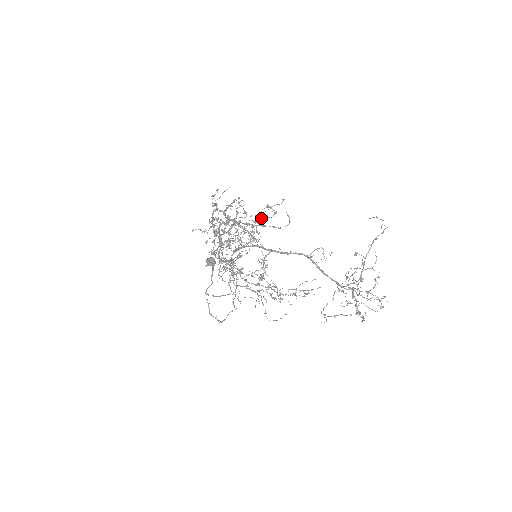
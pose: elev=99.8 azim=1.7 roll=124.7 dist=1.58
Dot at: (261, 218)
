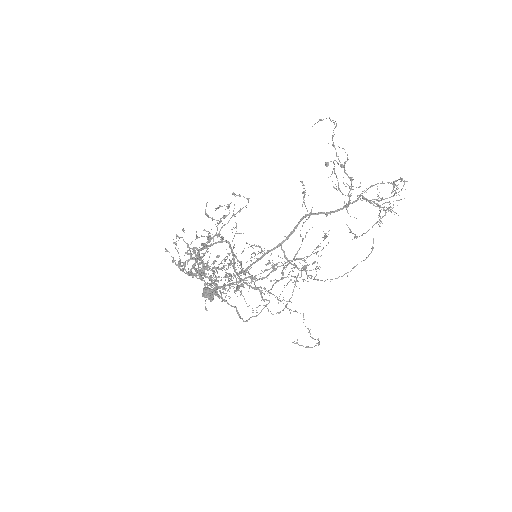
Dot at: (212, 220)
